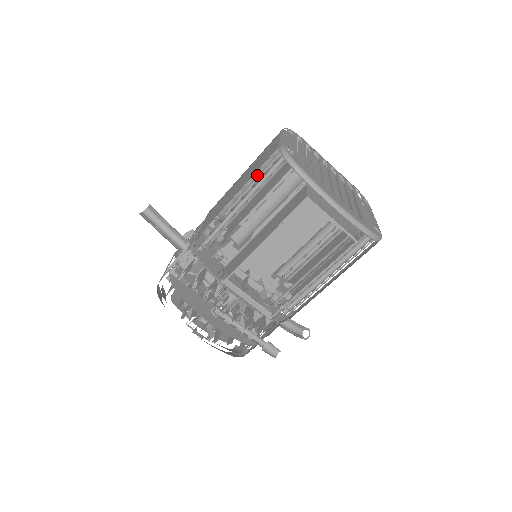
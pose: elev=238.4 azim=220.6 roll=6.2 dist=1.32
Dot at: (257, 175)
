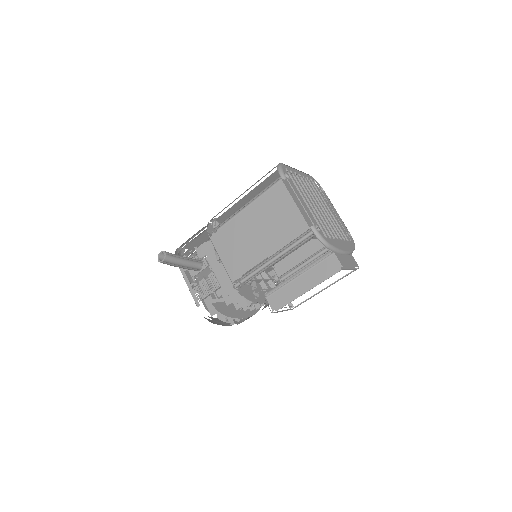
Dot at: occluded
